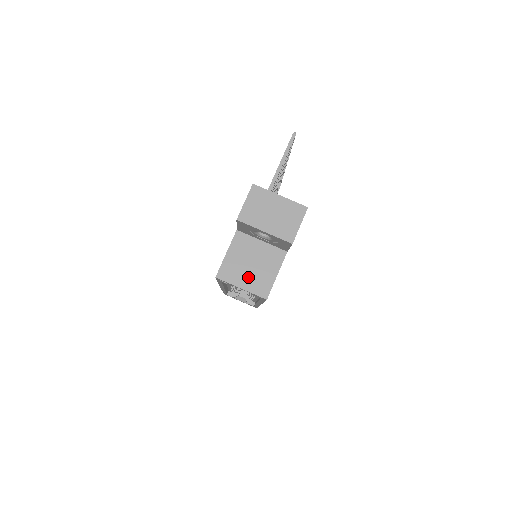
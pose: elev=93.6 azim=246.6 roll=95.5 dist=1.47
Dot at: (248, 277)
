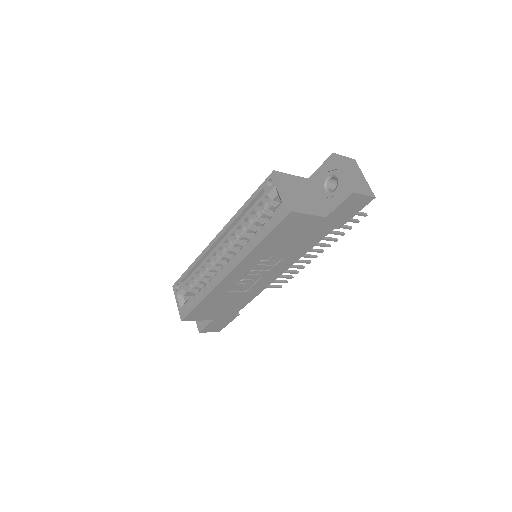
Dot at: (292, 193)
